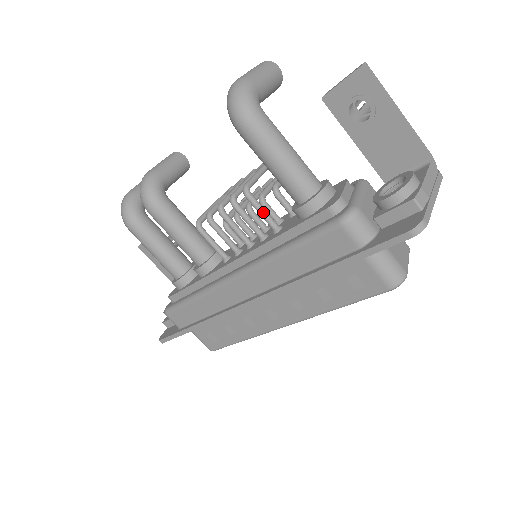
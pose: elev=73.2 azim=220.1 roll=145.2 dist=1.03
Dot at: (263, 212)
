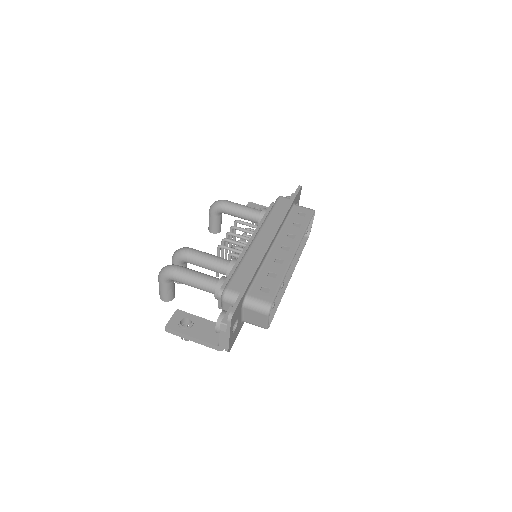
Dot at: (249, 223)
